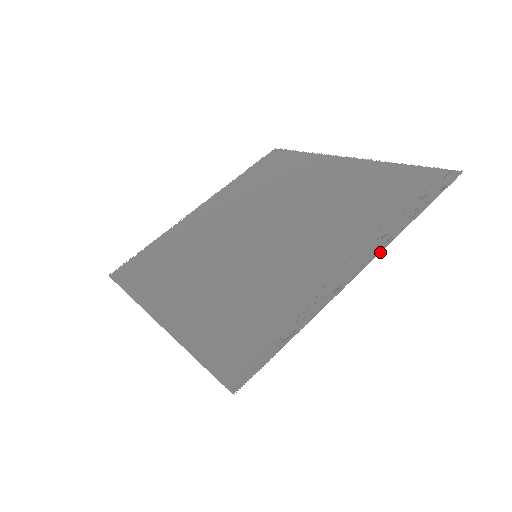
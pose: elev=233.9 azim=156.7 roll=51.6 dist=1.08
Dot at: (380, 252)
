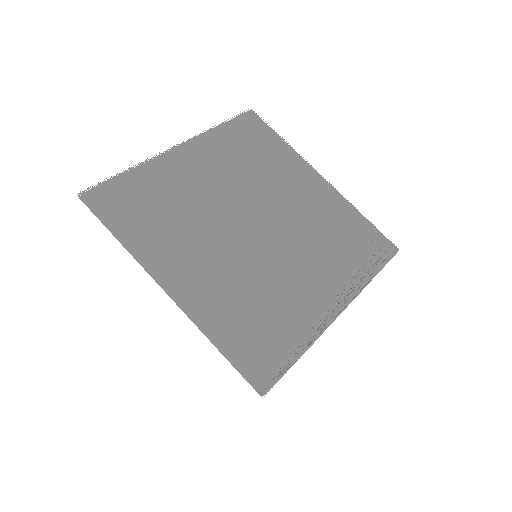
Dot at: occluded
